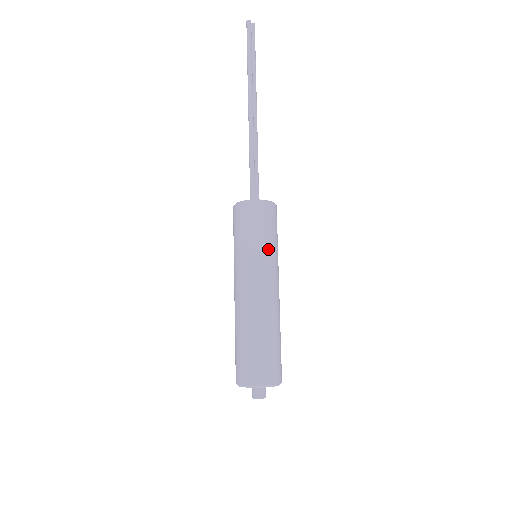
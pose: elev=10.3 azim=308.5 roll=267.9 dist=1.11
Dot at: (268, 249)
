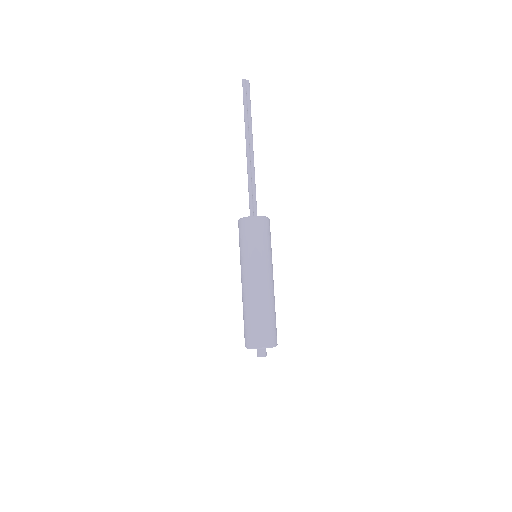
Dot at: (260, 251)
